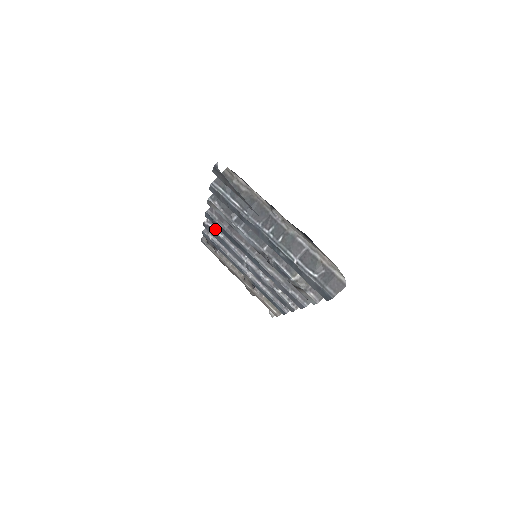
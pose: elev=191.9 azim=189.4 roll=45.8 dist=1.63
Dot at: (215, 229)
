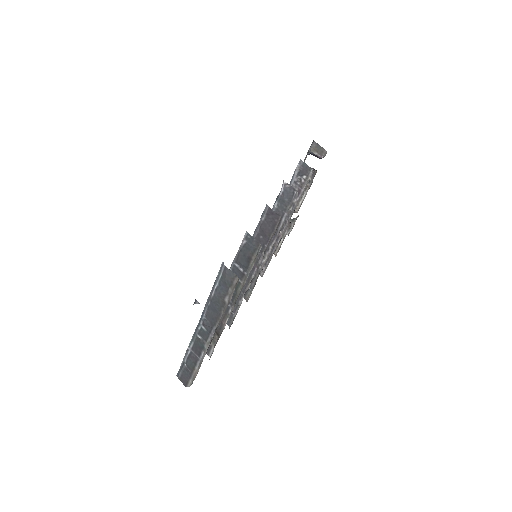
Dot at: (280, 196)
